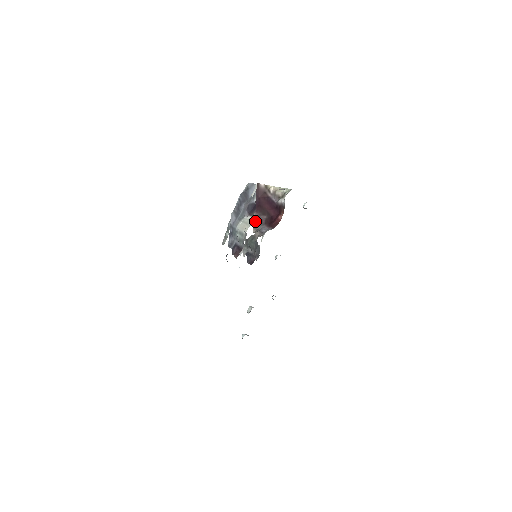
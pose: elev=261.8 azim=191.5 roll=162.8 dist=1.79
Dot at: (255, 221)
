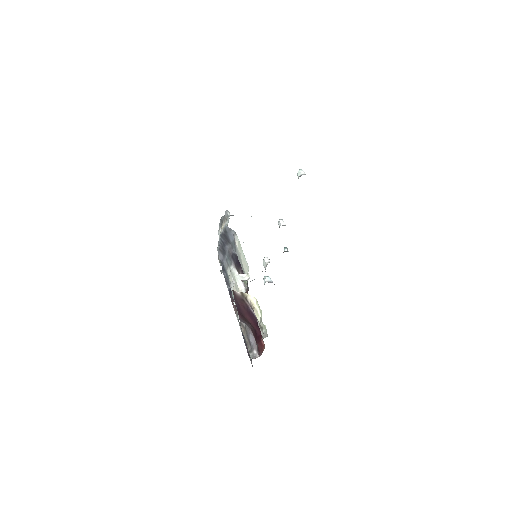
Dot at: (241, 321)
